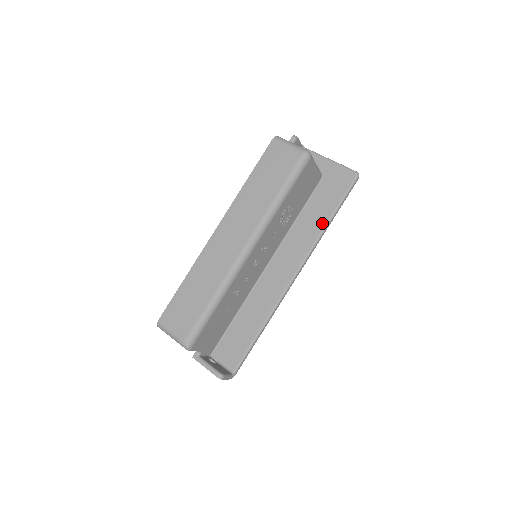
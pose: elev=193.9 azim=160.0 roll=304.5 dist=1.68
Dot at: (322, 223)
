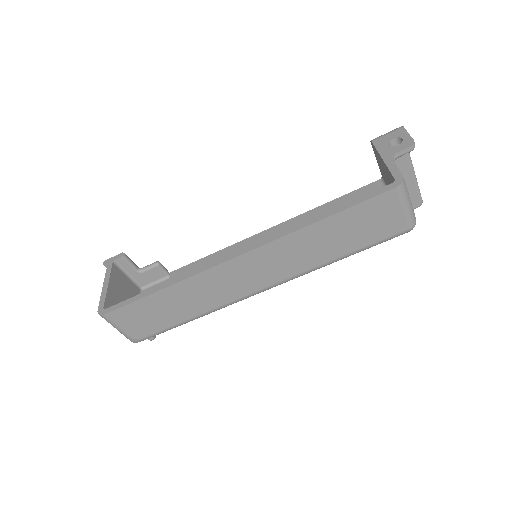
Dot at: occluded
